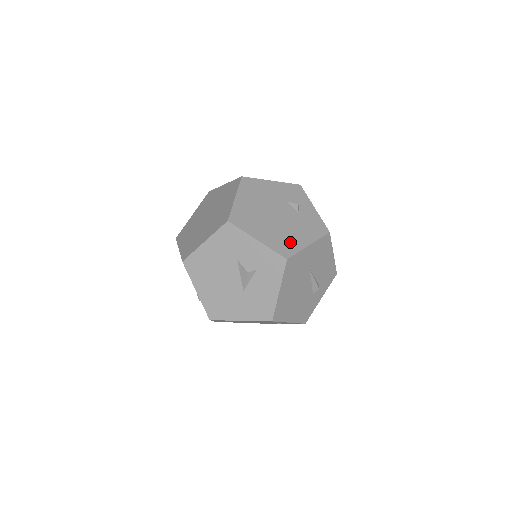
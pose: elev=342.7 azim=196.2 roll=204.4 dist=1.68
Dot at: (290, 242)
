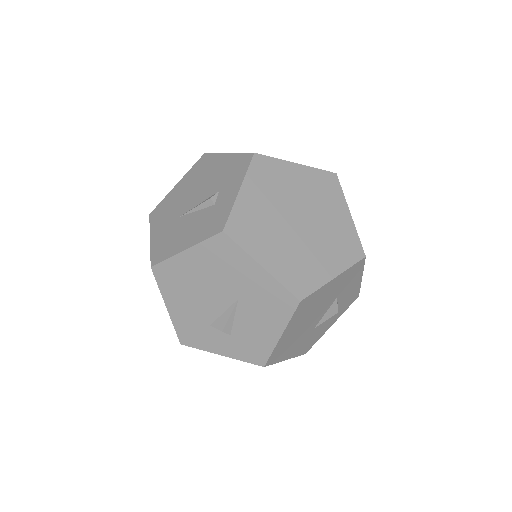
Dot at: occluded
